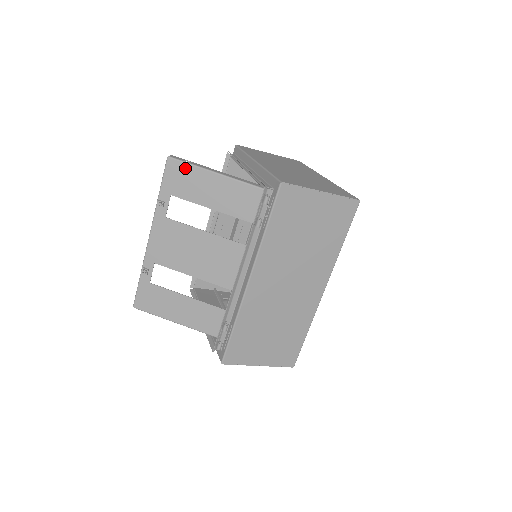
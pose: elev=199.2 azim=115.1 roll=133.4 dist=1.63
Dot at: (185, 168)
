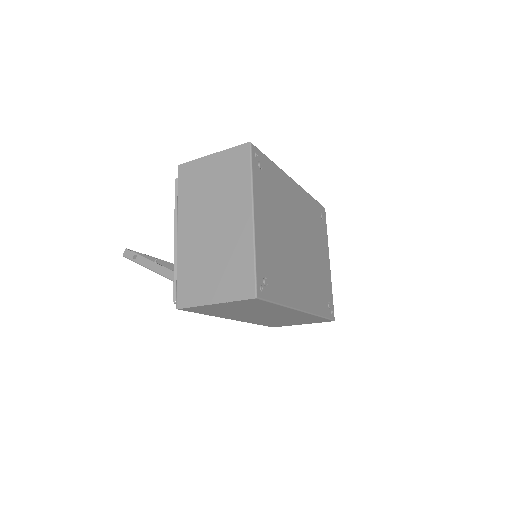
Dot at: occluded
